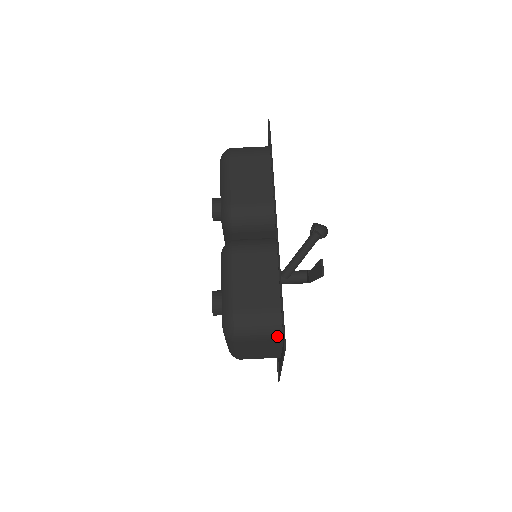
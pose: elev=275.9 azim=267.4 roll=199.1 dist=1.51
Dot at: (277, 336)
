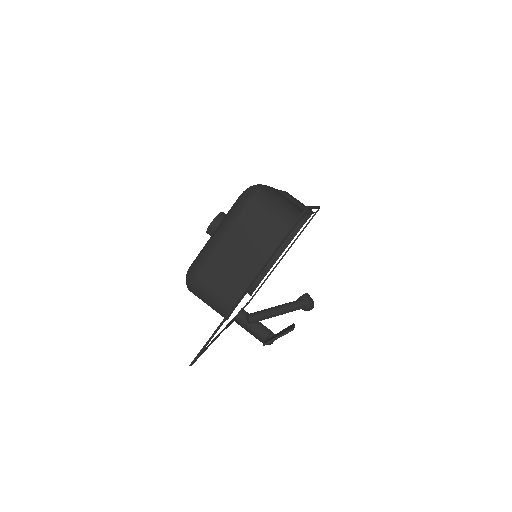
Dot at: (288, 226)
